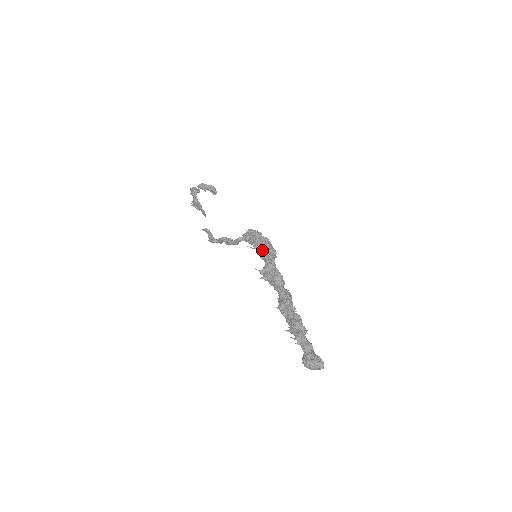
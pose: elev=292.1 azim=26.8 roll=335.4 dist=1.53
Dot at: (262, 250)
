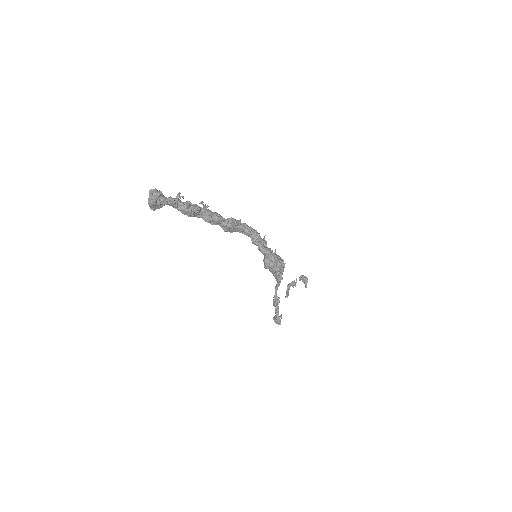
Dot at: occluded
